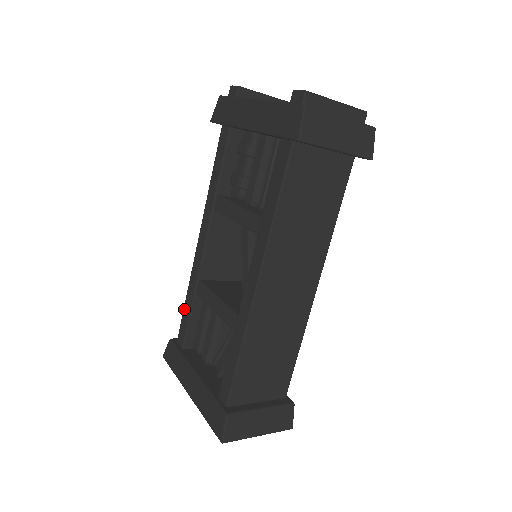
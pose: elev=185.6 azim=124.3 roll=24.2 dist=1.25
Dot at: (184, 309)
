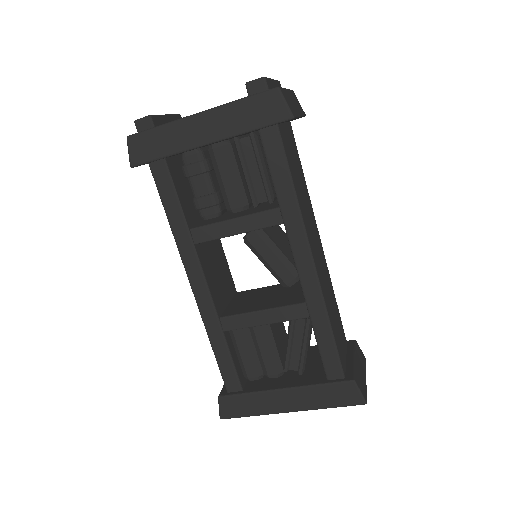
Dot at: (217, 357)
